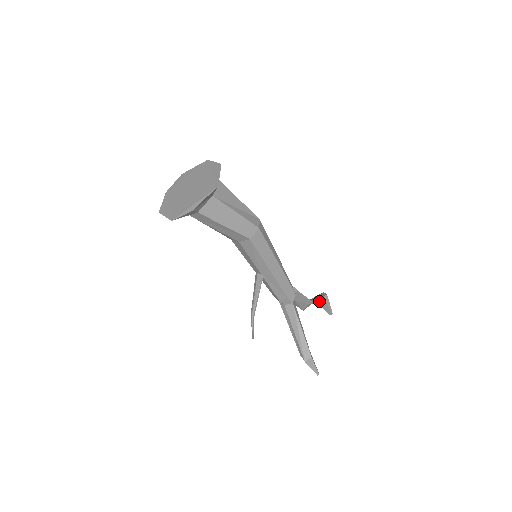
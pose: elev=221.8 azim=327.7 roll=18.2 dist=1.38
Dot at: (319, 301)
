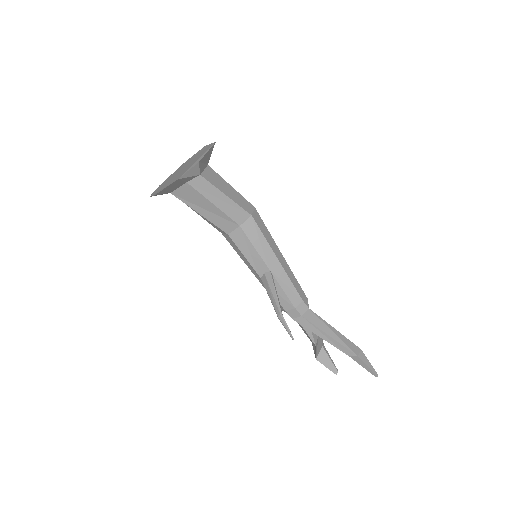
Dot at: (319, 358)
